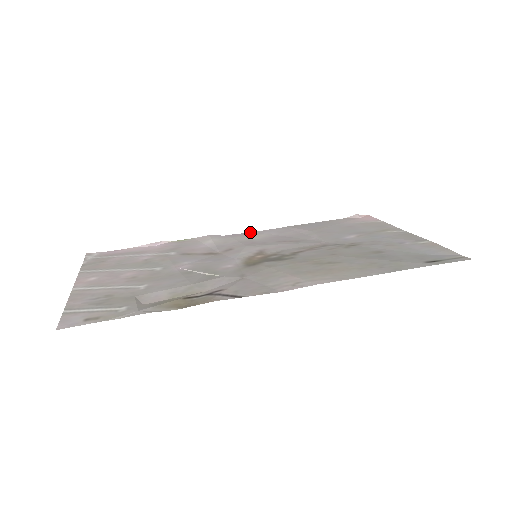
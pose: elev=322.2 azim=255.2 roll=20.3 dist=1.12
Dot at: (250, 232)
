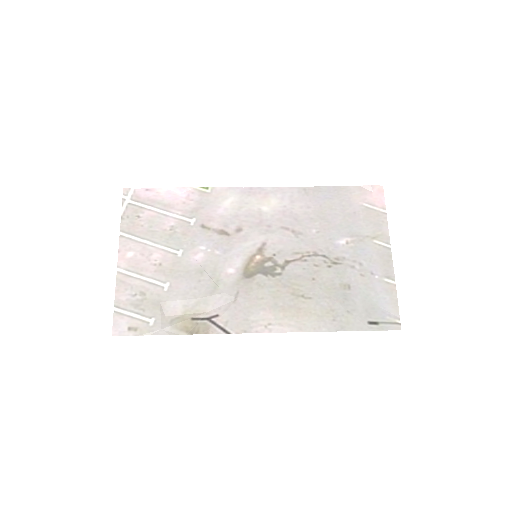
Dot at: (266, 188)
